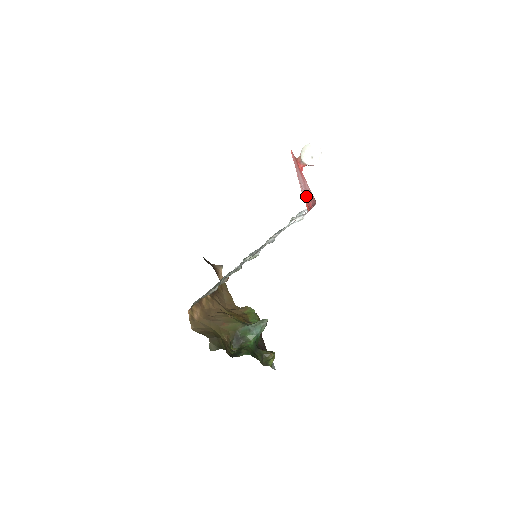
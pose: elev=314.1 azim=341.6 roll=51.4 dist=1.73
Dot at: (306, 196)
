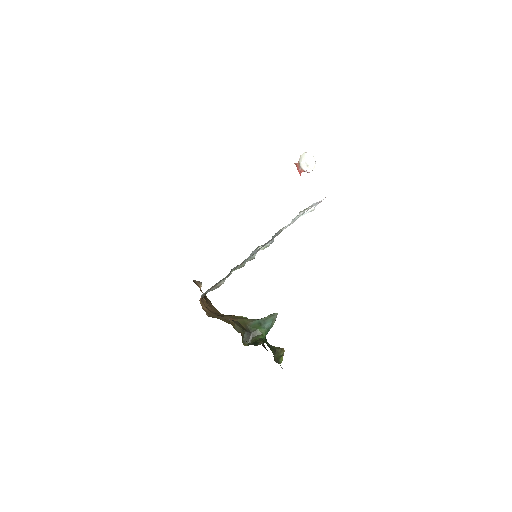
Dot at: occluded
